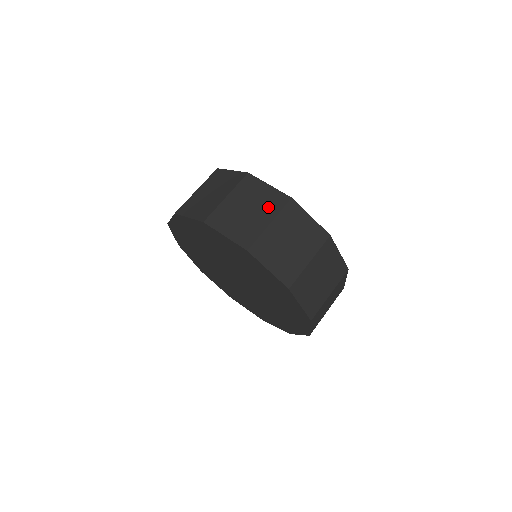
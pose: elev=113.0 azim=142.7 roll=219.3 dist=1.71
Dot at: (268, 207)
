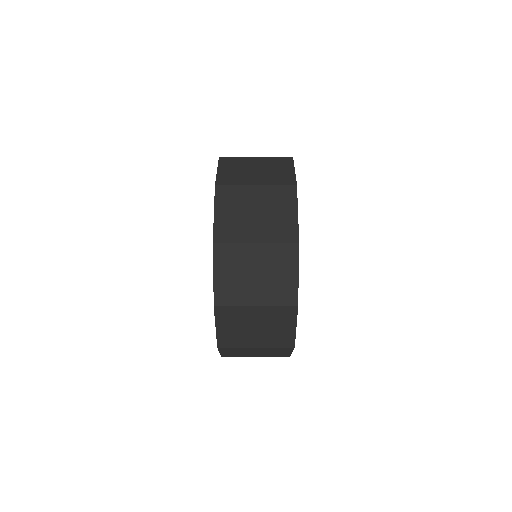
Dot at: (272, 229)
